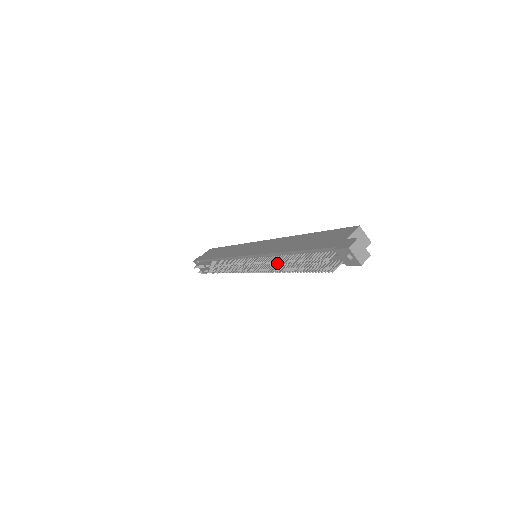
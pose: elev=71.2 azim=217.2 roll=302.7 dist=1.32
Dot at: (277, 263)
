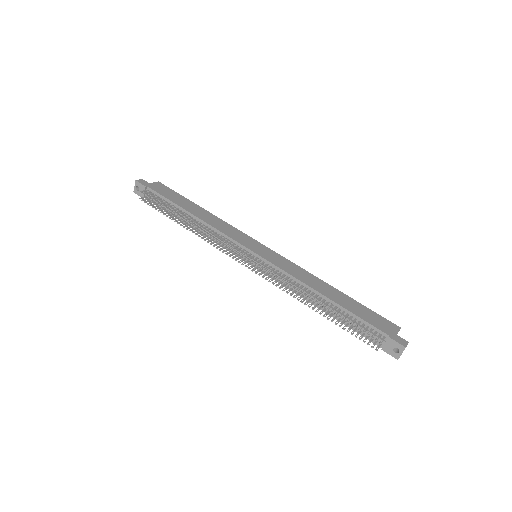
Dot at: occluded
